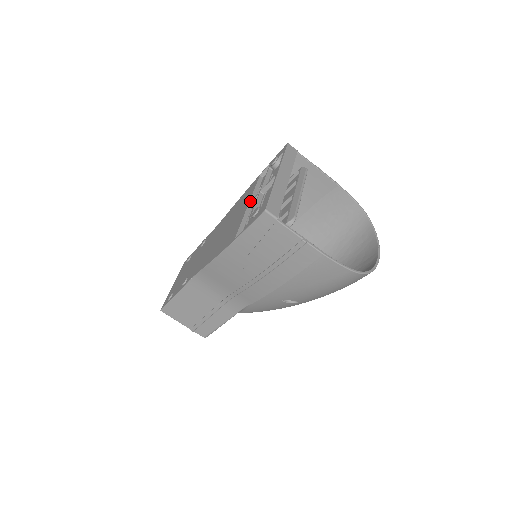
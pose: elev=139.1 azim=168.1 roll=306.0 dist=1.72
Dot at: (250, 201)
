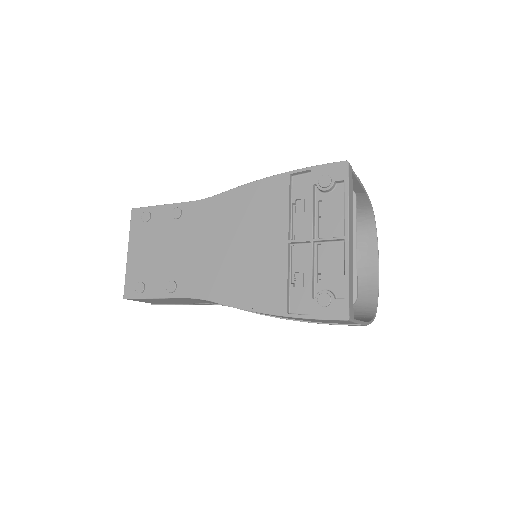
Dot at: (292, 240)
